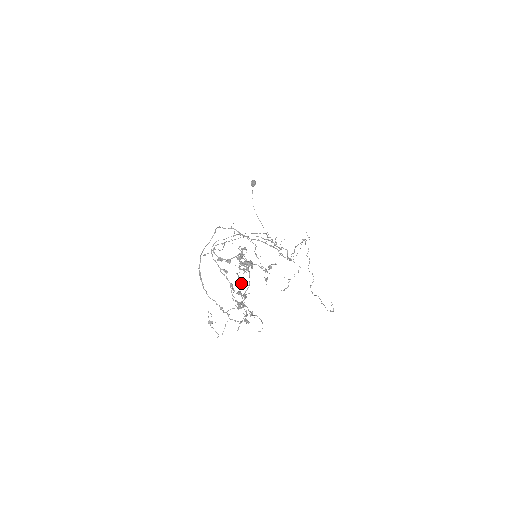
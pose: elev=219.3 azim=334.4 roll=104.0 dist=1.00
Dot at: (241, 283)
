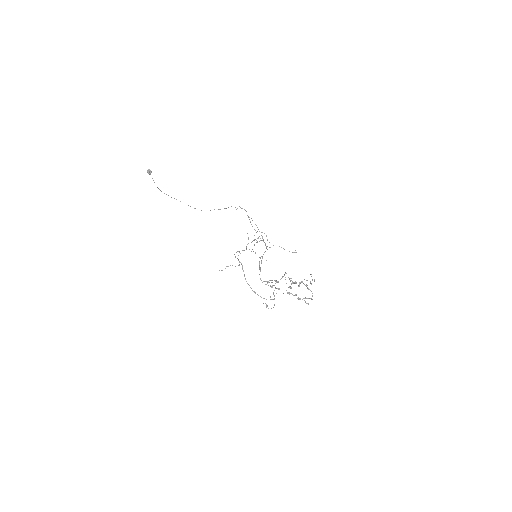
Dot at: occluded
